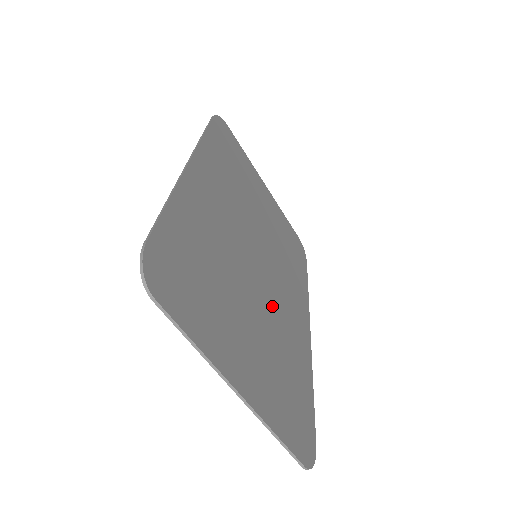
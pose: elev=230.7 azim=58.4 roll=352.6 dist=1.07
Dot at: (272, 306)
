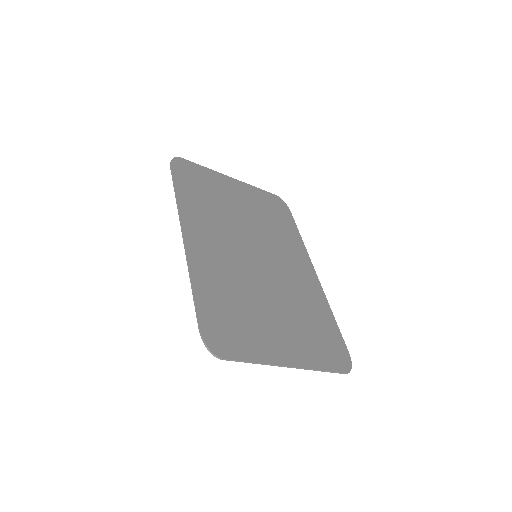
Dot at: (283, 284)
